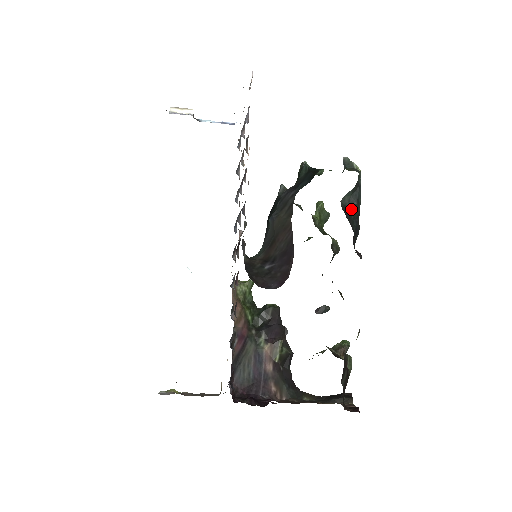
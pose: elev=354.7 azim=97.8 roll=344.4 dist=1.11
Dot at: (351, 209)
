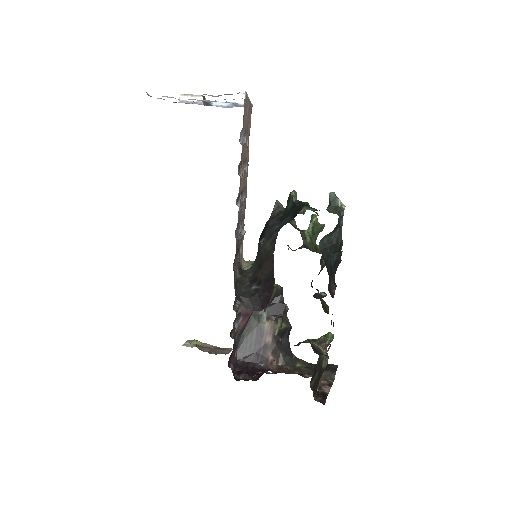
Dot at: (330, 247)
